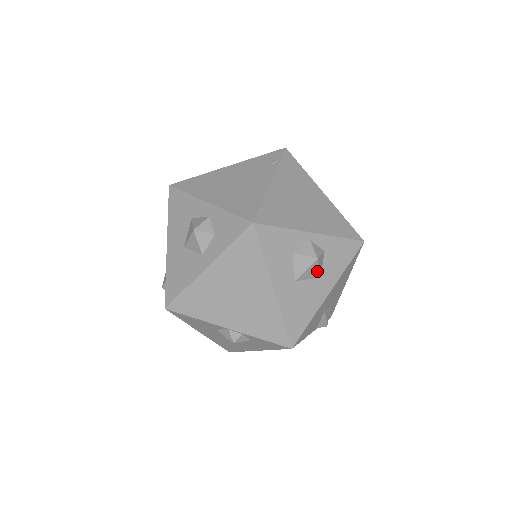
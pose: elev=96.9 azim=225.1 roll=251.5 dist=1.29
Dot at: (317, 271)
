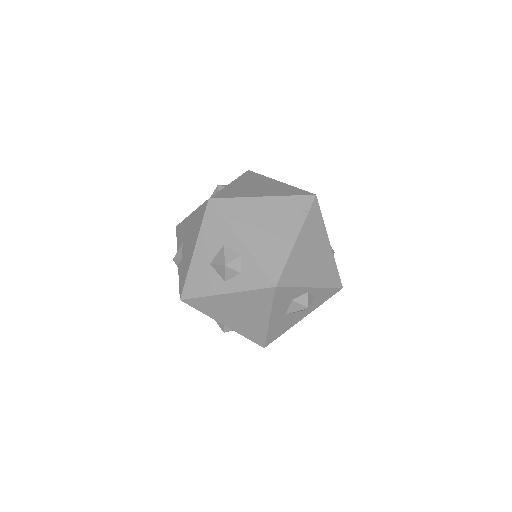
Dot at: occluded
